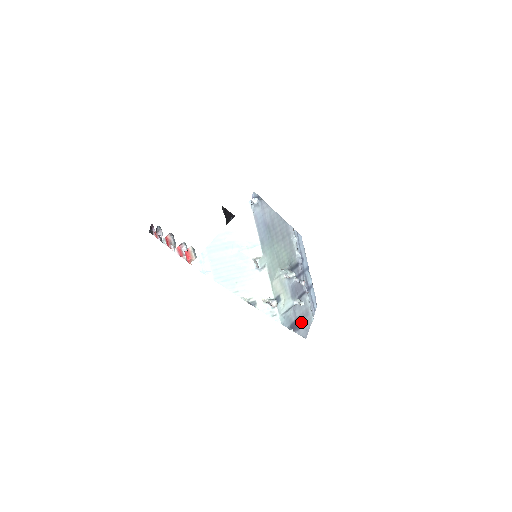
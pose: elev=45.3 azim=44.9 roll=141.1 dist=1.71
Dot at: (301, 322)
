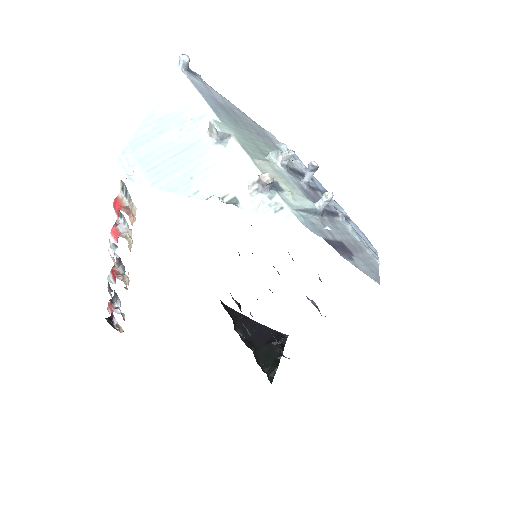
Dot at: (351, 252)
